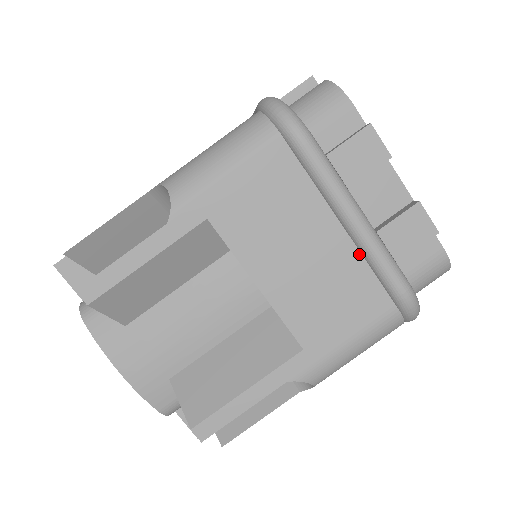
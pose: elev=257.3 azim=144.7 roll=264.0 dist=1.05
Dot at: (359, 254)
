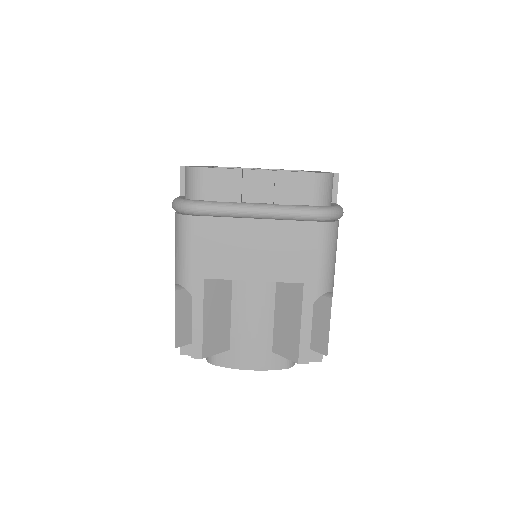
Dot at: (278, 221)
